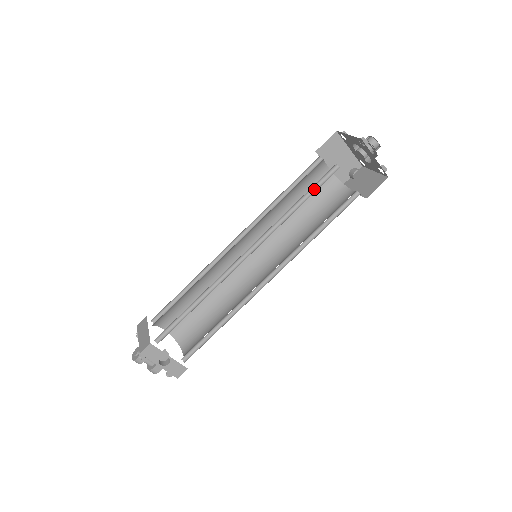
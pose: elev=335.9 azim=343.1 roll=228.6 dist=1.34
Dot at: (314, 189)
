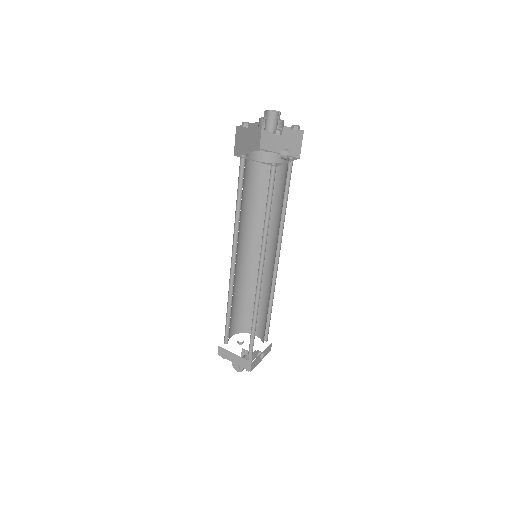
Dot at: (269, 193)
